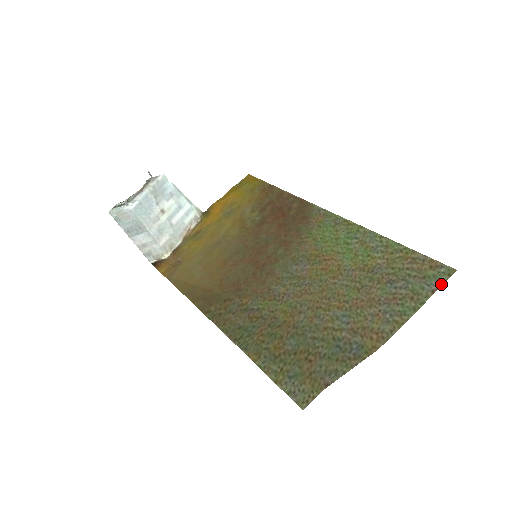
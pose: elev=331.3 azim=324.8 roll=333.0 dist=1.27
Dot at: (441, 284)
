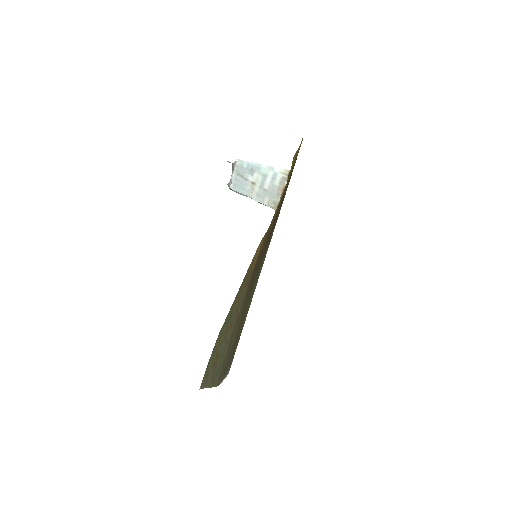
Dot at: occluded
